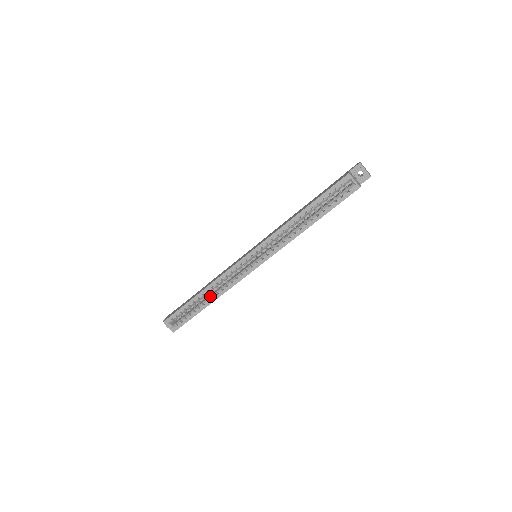
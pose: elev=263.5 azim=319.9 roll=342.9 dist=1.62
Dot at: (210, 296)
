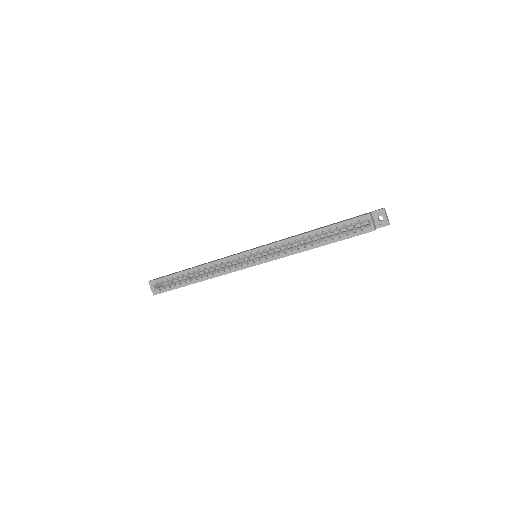
Dot at: (200, 275)
